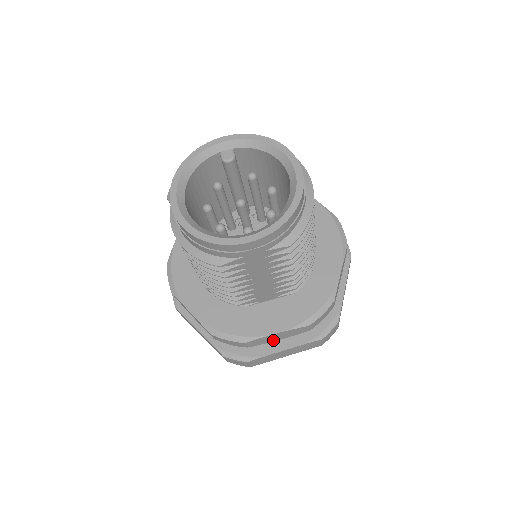
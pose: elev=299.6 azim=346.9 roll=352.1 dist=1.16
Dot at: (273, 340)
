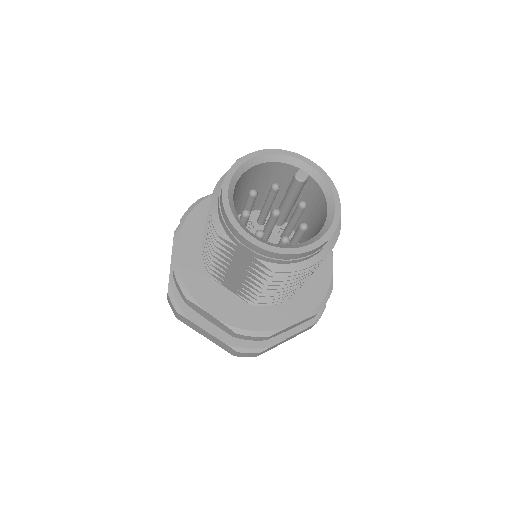
Dot at: (206, 317)
